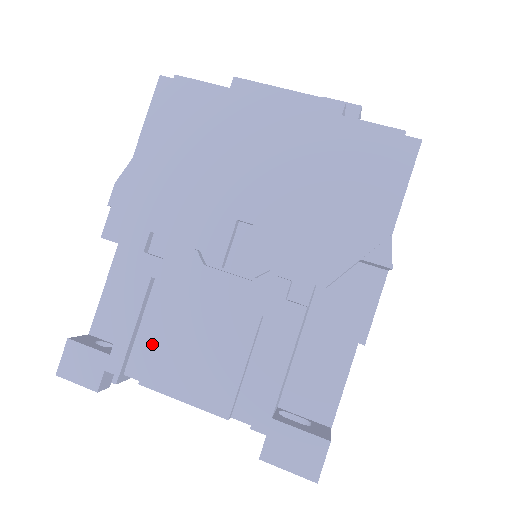
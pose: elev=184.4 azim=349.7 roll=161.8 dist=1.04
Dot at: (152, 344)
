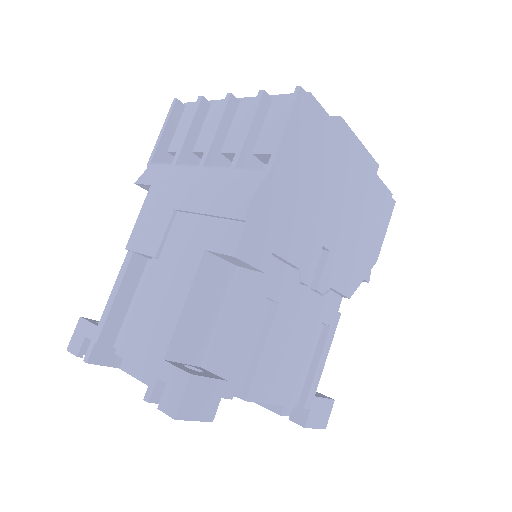
Dot at: (260, 361)
